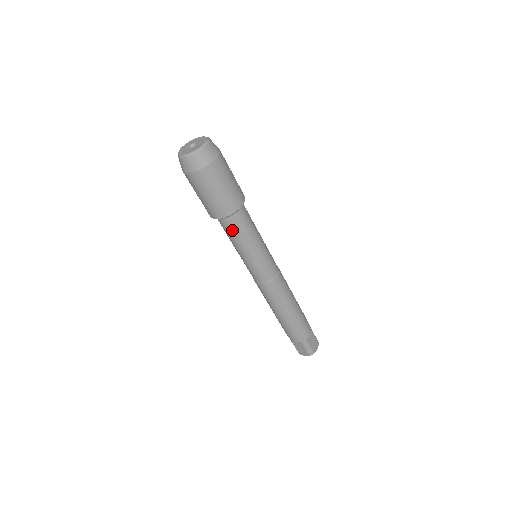
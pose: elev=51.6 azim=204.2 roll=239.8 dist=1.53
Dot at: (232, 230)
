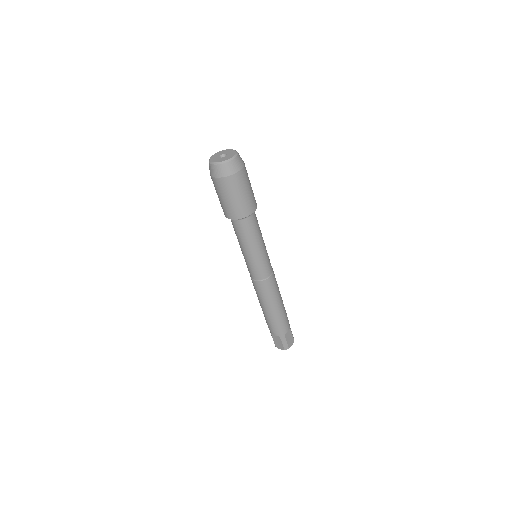
Dot at: (241, 231)
